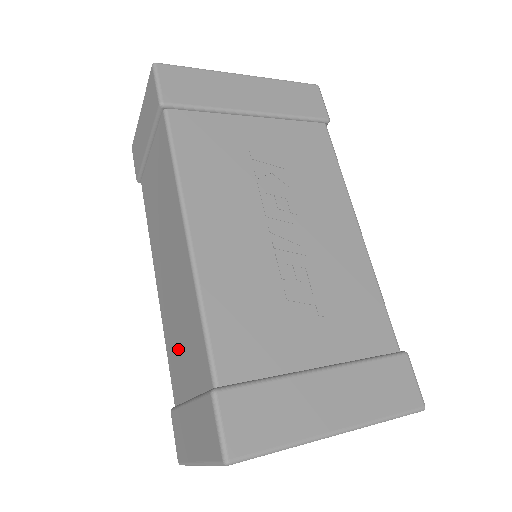
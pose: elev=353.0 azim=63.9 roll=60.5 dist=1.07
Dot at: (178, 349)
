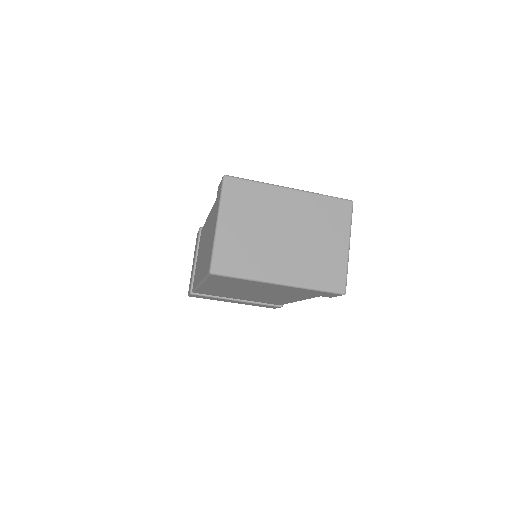
Dot at: (208, 249)
